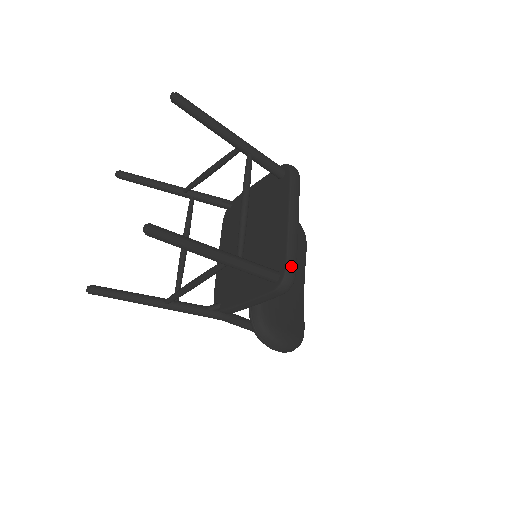
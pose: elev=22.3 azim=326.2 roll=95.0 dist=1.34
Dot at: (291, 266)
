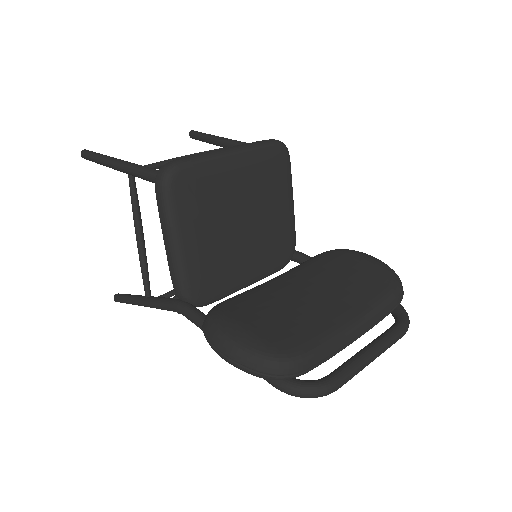
Dot at: (177, 160)
